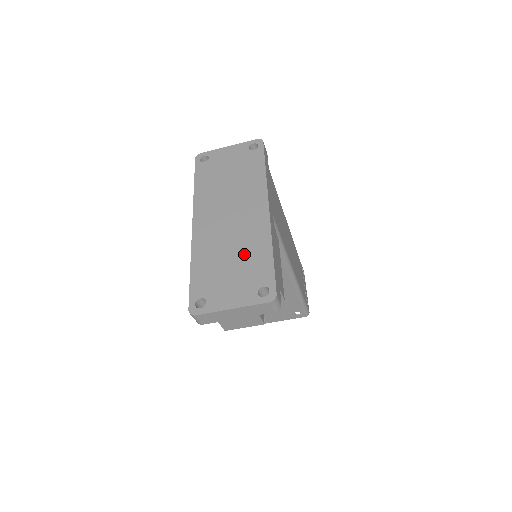
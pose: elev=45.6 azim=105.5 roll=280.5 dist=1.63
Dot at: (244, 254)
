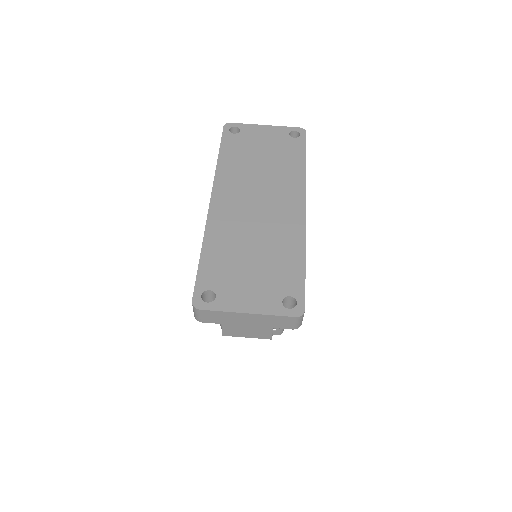
Dot at: (270, 252)
